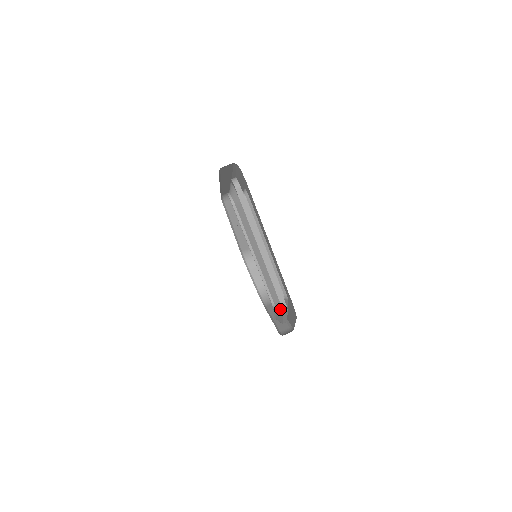
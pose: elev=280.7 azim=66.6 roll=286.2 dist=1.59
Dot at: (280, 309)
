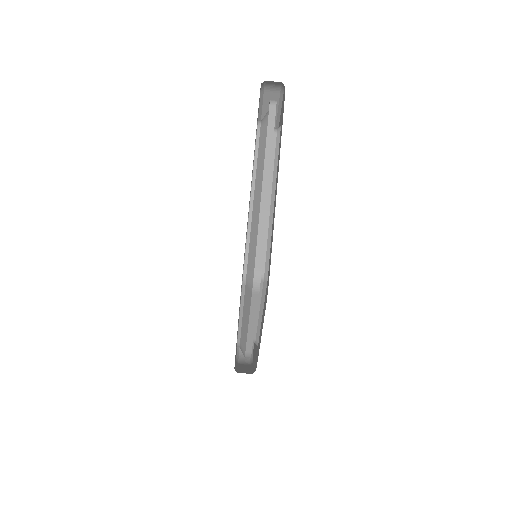
Dot at: (250, 283)
